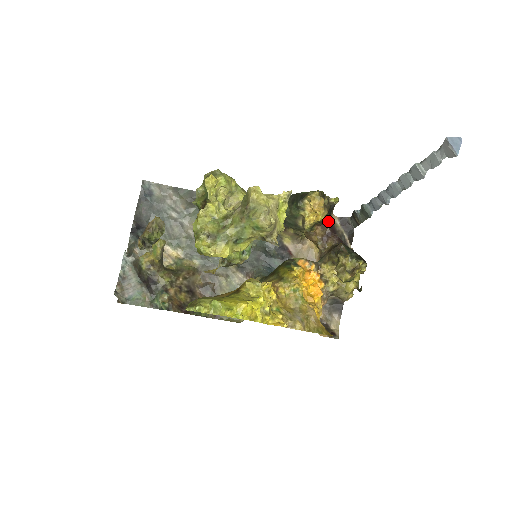
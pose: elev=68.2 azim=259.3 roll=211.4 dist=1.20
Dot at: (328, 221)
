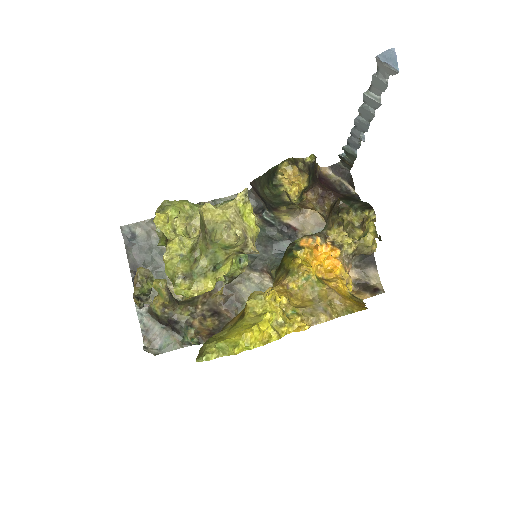
Dot at: (315, 181)
